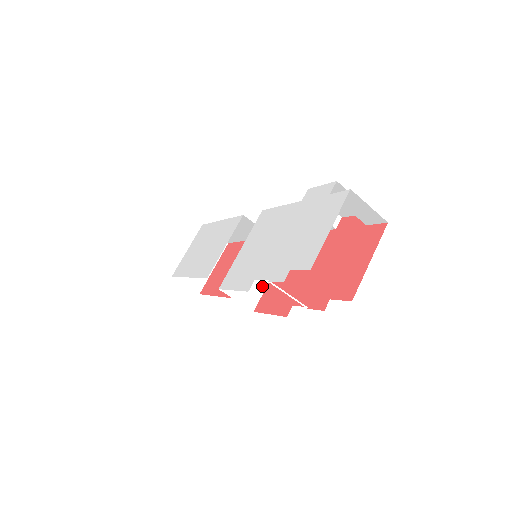
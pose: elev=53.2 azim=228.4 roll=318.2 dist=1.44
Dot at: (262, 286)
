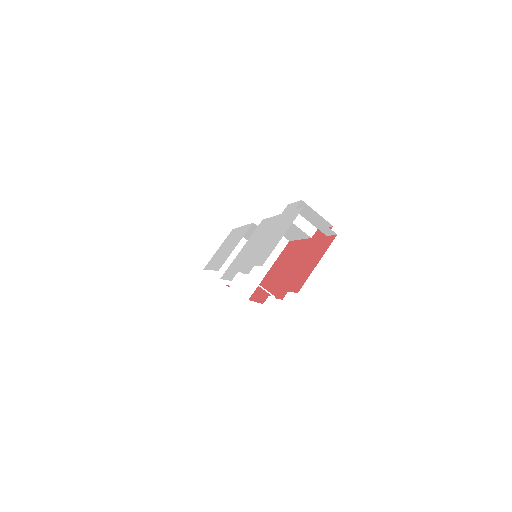
Dot at: (257, 280)
